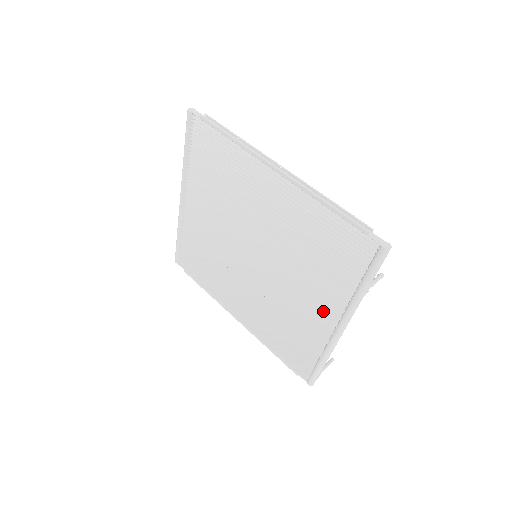
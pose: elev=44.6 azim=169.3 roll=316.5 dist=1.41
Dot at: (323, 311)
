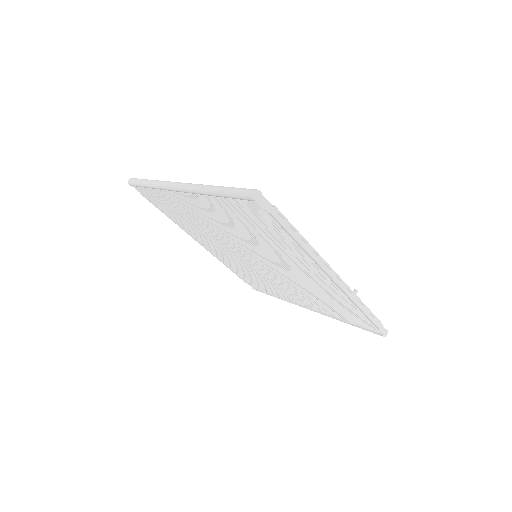
Dot at: (301, 300)
